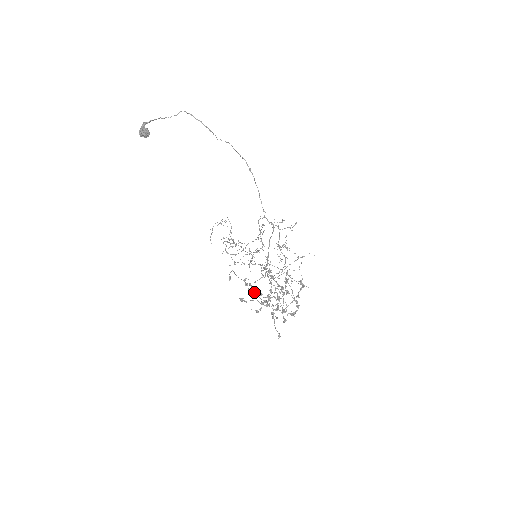
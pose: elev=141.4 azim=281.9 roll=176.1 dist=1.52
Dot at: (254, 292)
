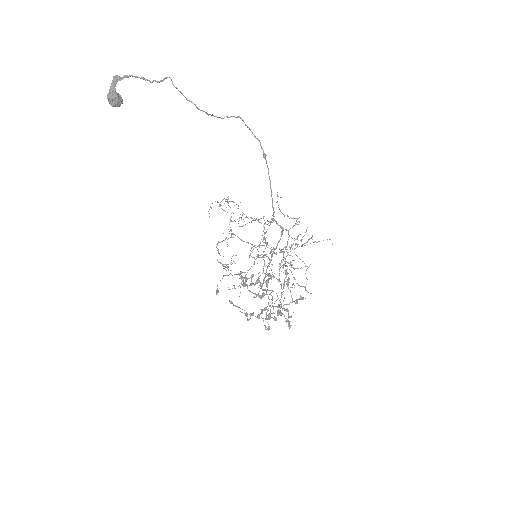
Dot at: (251, 277)
